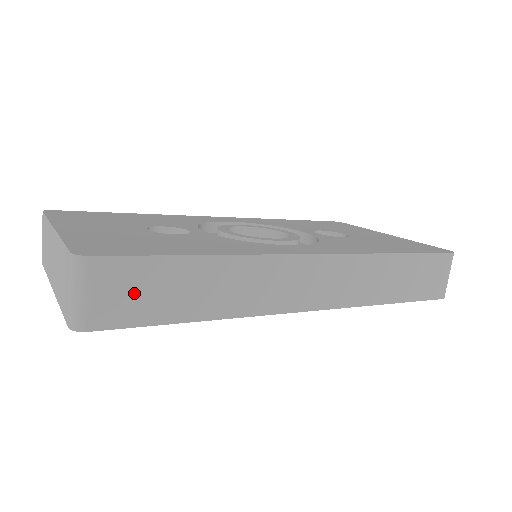
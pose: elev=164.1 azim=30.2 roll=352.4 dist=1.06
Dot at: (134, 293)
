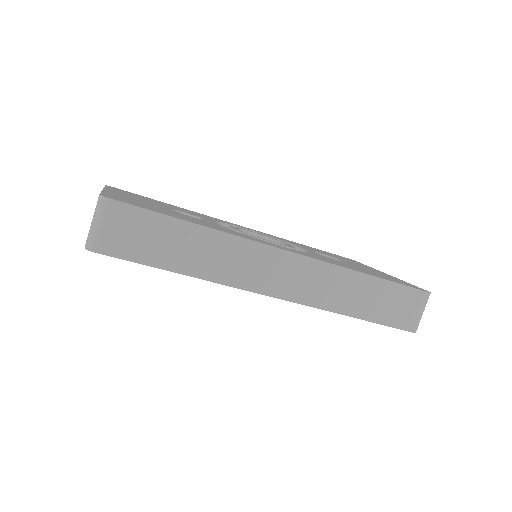
Dot at: (135, 235)
